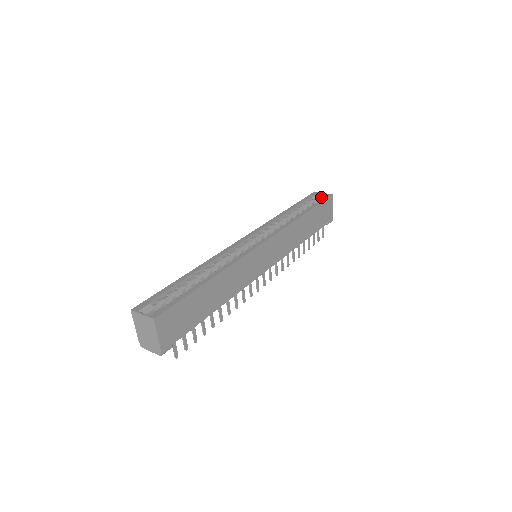
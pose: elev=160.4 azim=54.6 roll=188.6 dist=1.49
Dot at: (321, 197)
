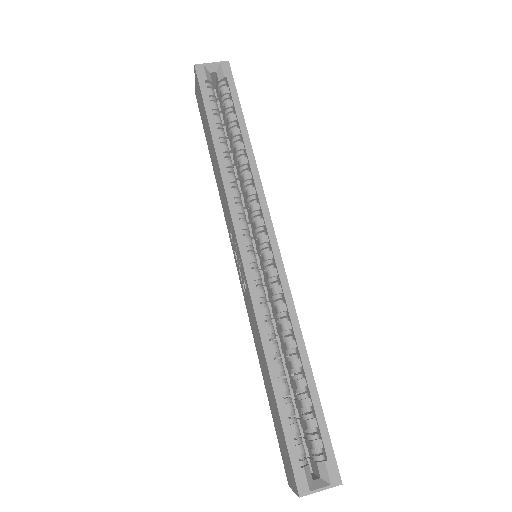
Dot at: (213, 72)
